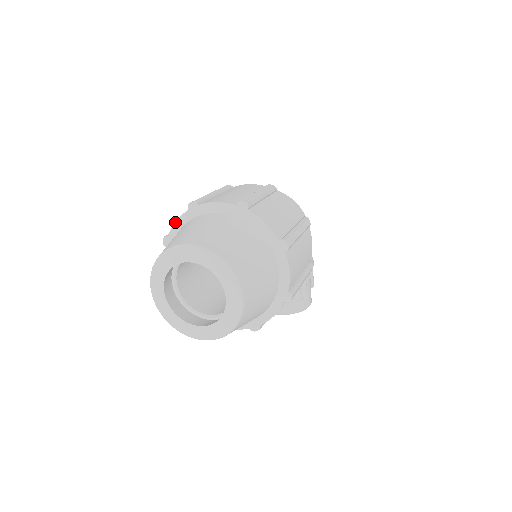
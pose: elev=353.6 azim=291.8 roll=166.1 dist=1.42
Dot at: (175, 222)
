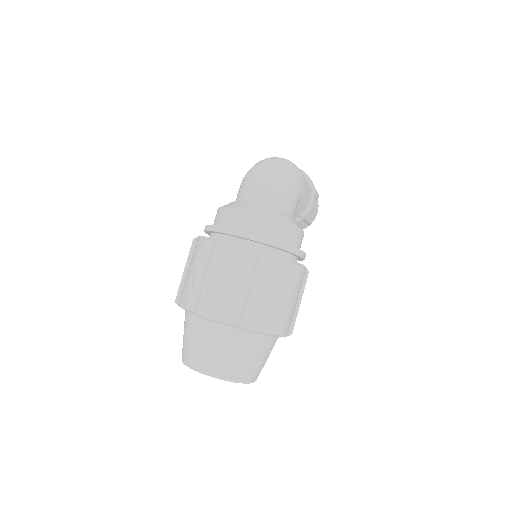
Dot at: occluded
